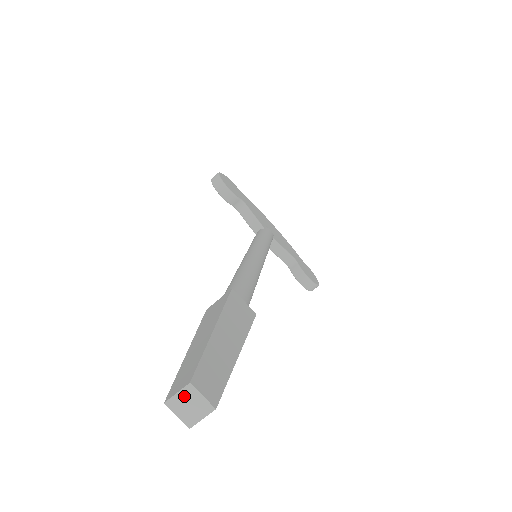
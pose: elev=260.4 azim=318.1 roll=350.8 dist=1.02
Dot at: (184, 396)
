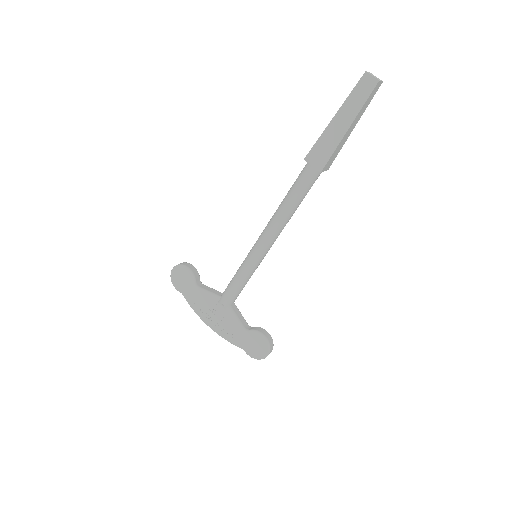
Dot at: (371, 74)
